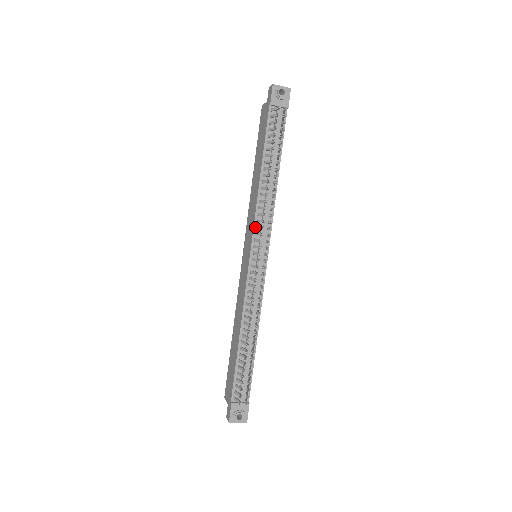
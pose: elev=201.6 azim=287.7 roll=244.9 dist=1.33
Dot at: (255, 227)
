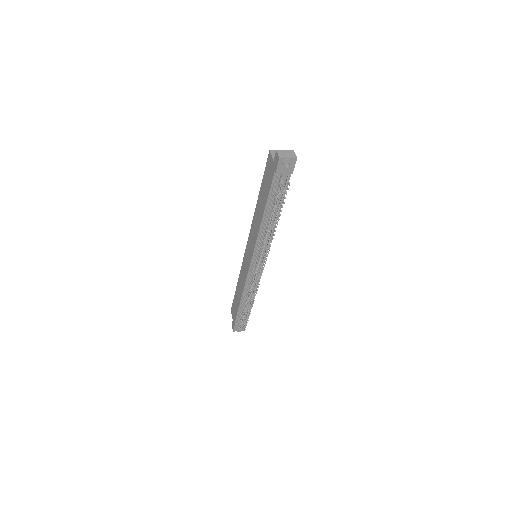
Dot at: (256, 248)
